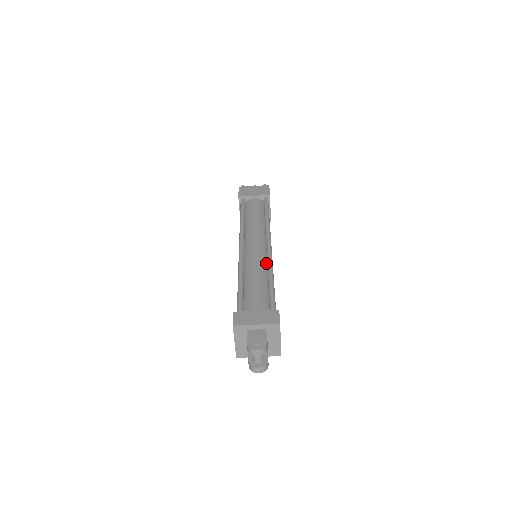
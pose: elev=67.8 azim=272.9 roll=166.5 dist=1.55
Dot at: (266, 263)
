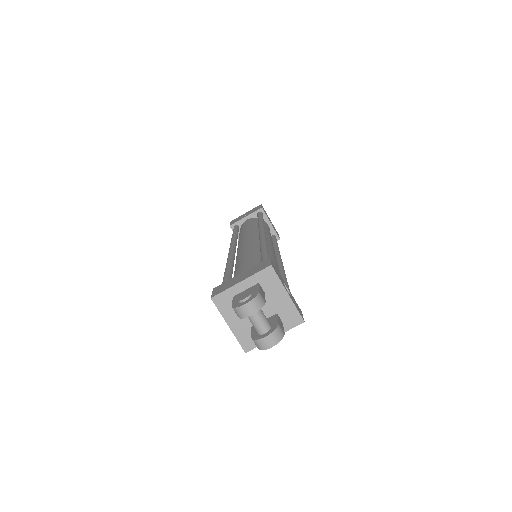
Dot at: occluded
